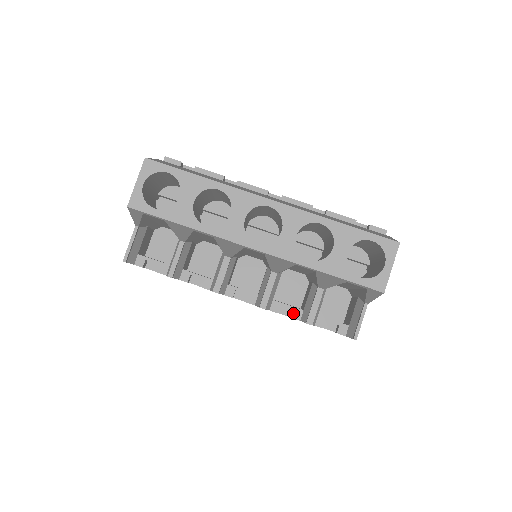
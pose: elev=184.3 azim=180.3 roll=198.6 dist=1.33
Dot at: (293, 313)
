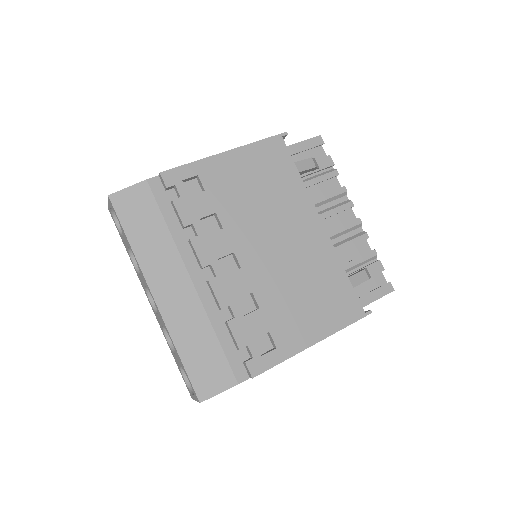
Dot at: occluded
